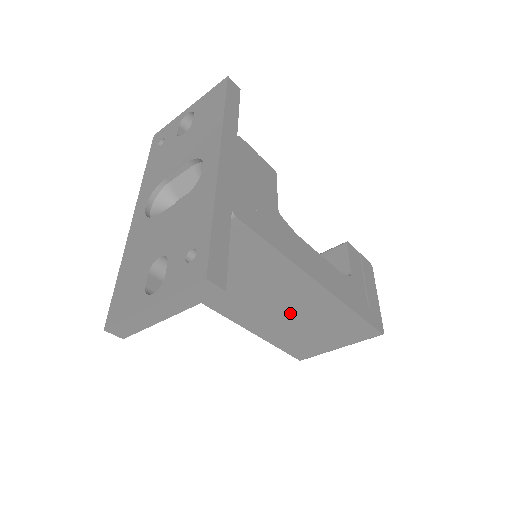
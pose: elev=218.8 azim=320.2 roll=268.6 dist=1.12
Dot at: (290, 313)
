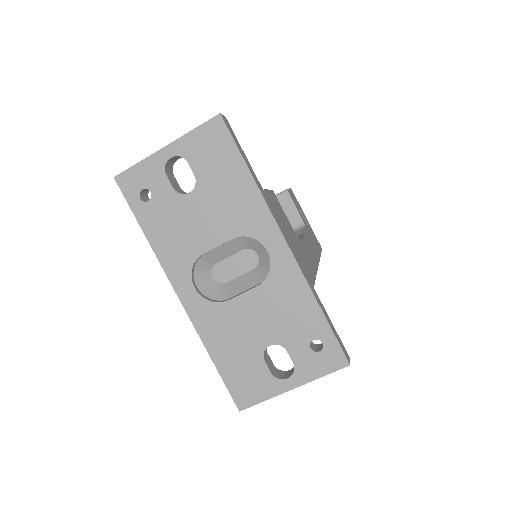
Dot at: occluded
